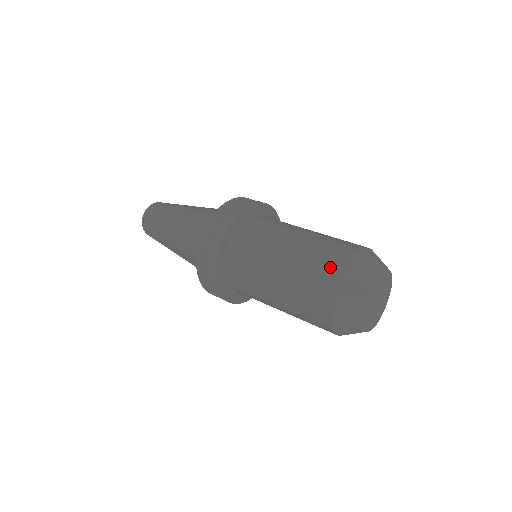
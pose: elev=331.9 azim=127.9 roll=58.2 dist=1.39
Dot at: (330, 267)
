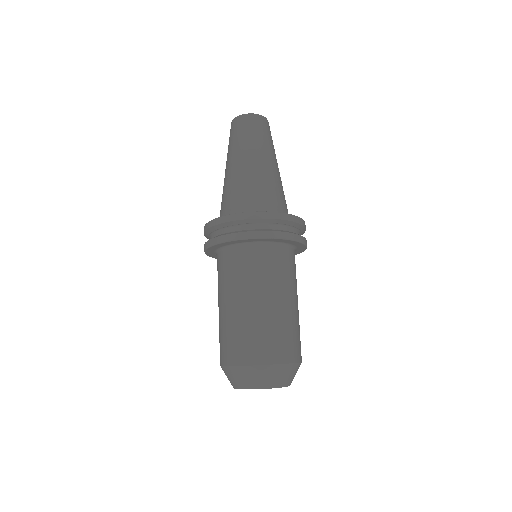
Dot at: occluded
